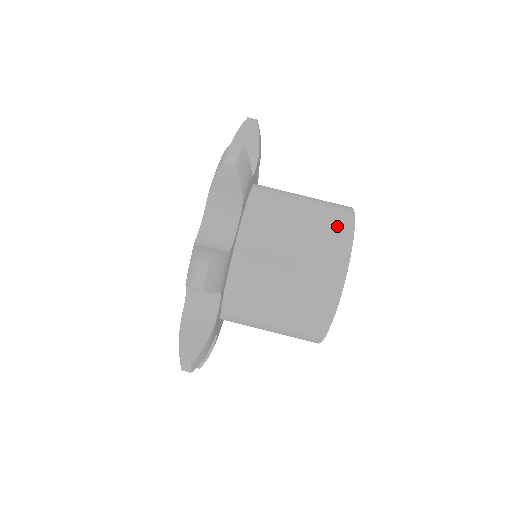
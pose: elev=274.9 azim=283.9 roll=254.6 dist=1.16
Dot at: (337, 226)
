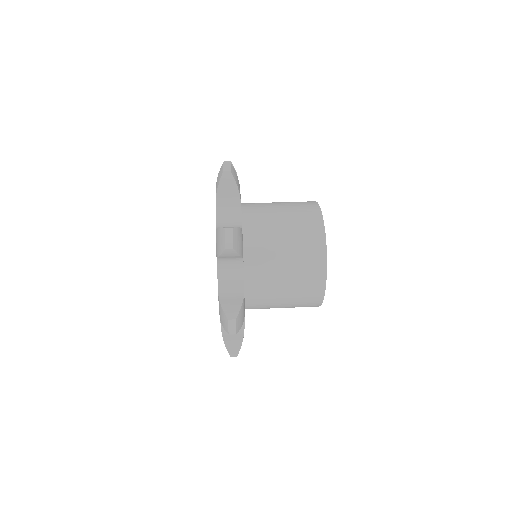
Dot at: (307, 207)
